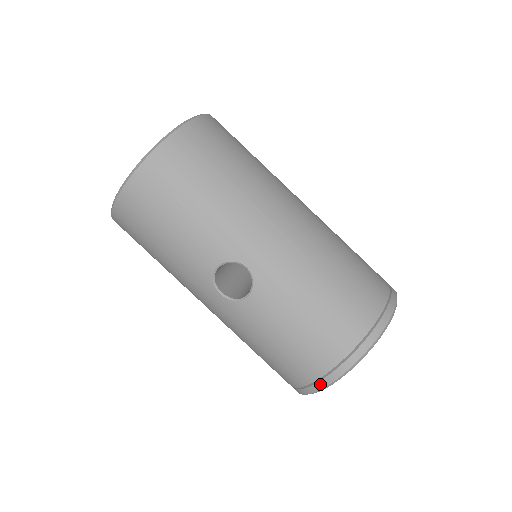
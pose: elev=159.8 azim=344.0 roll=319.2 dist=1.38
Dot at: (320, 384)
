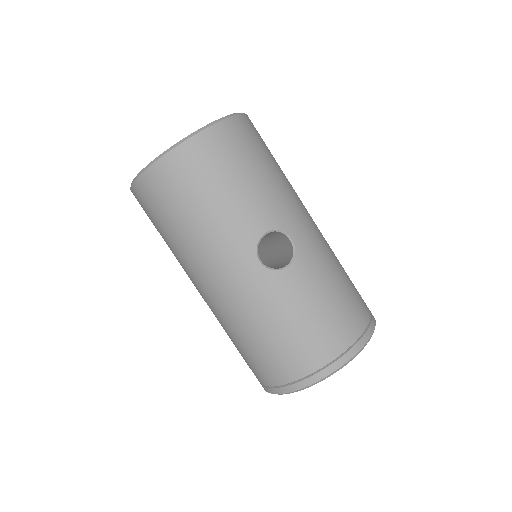
Dot at: (332, 367)
